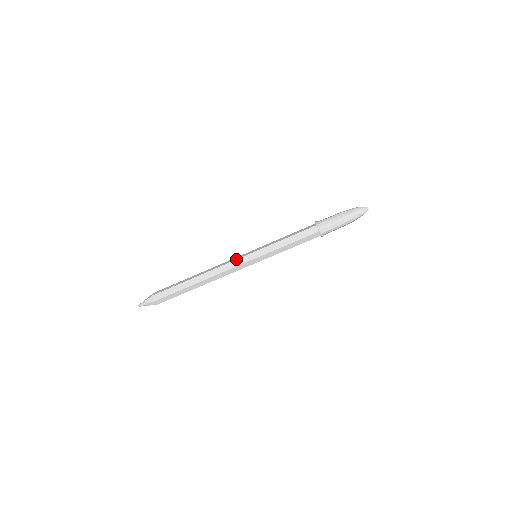
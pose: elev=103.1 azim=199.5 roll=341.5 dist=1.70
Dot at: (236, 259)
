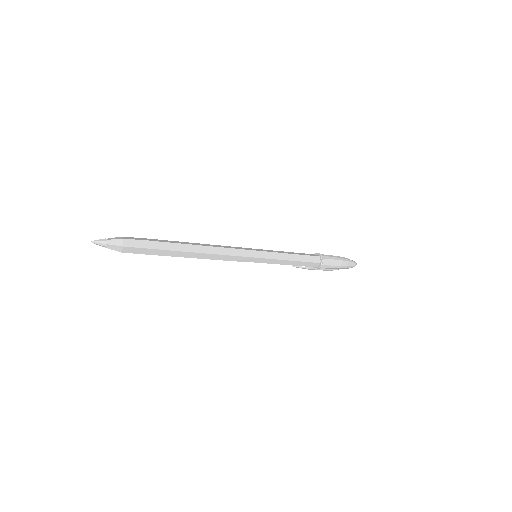
Dot at: (237, 247)
